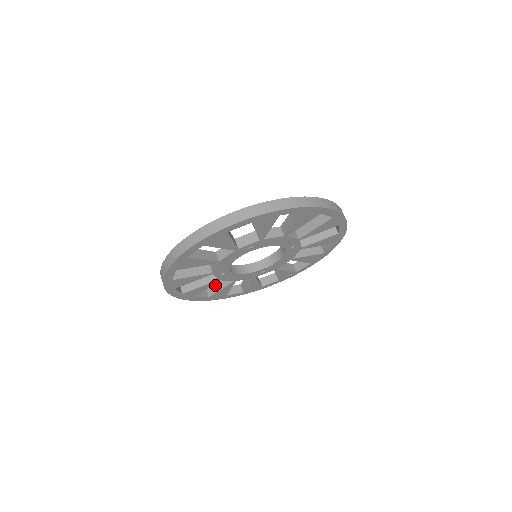
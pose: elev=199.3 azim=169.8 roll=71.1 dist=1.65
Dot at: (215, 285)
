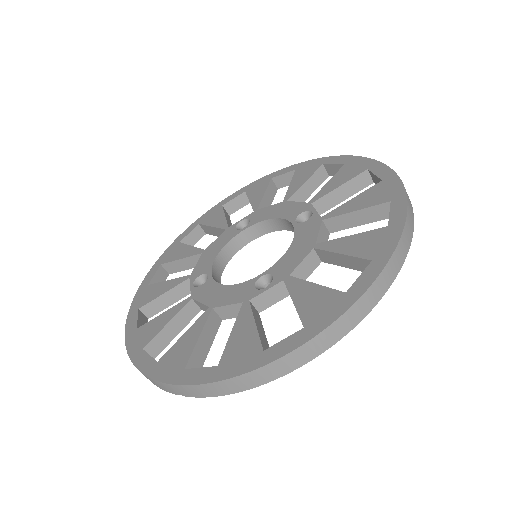
Dot at: (176, 263)
